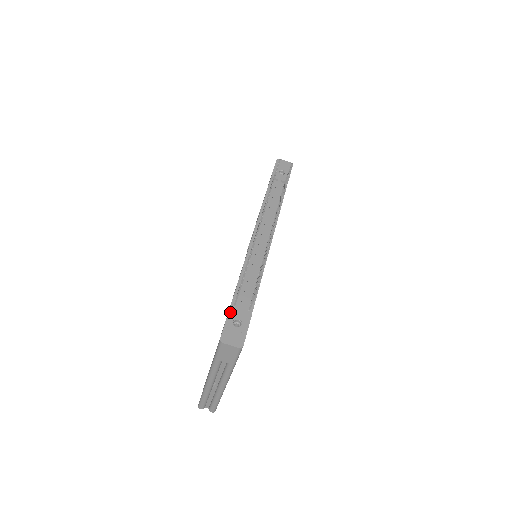
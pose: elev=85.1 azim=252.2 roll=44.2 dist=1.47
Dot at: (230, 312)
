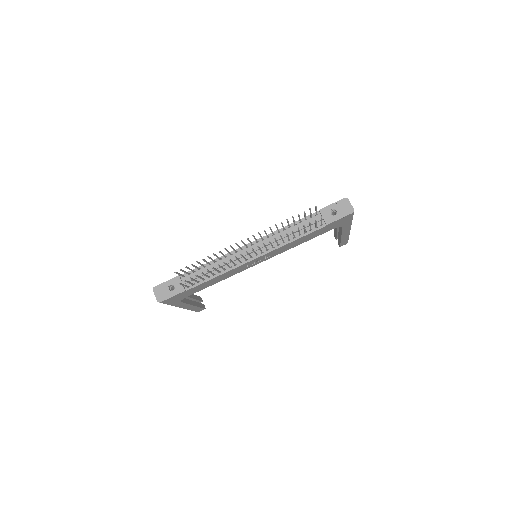
Dot at: (175, 278)
